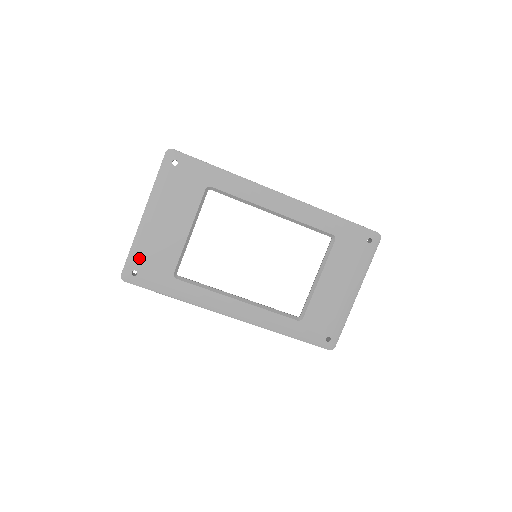
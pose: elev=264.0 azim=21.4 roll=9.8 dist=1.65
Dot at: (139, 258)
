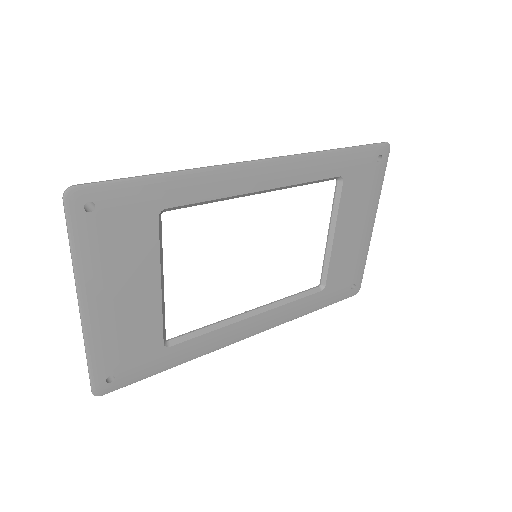
Dot at: (107, 360)
